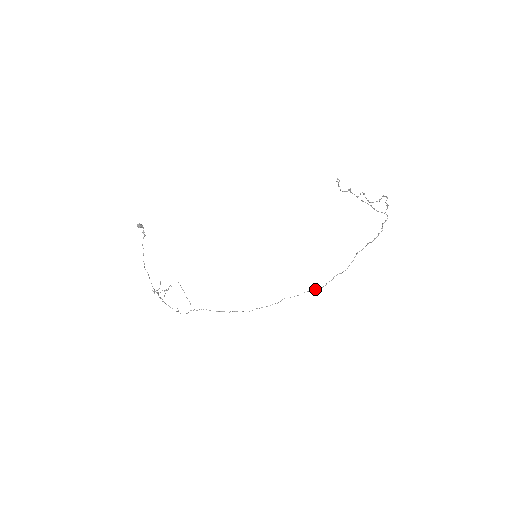
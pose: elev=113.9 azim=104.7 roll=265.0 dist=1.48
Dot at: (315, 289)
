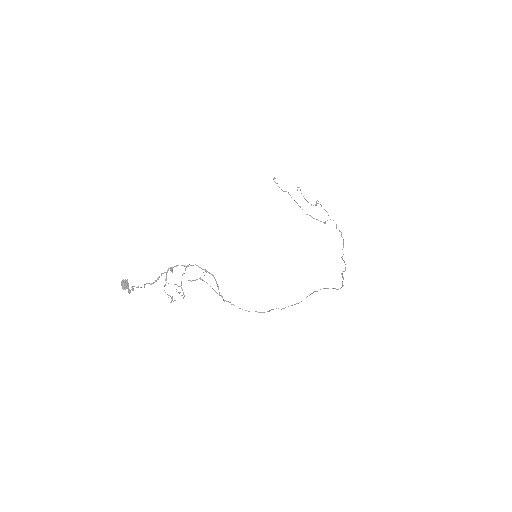
Dot at: (337, 289)
